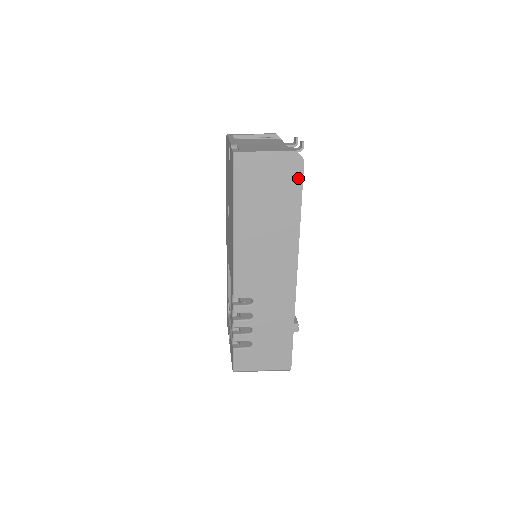
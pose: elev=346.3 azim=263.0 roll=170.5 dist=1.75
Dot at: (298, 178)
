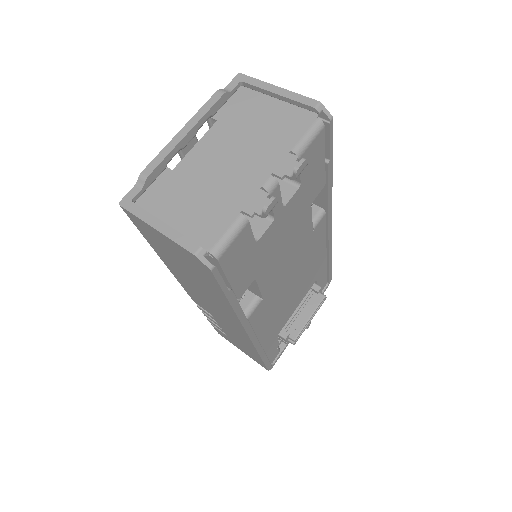
Dot at: (212, 279)
